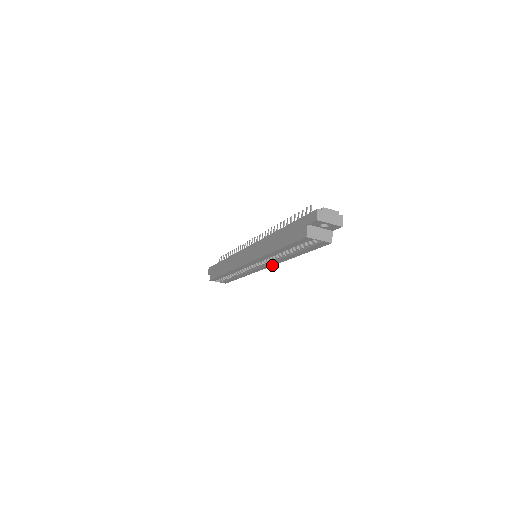
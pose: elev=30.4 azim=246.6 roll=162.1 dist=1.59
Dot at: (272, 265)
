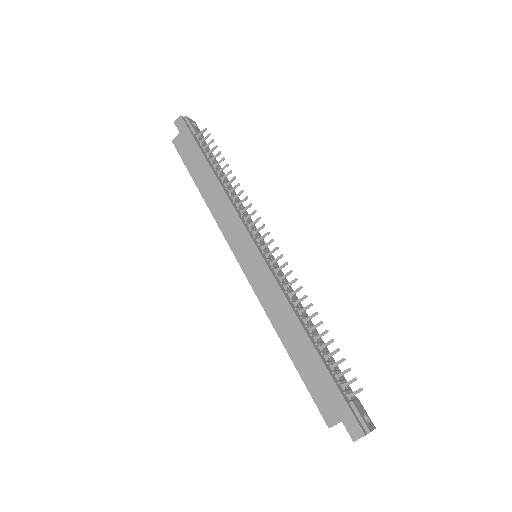
Dot at: occluded
